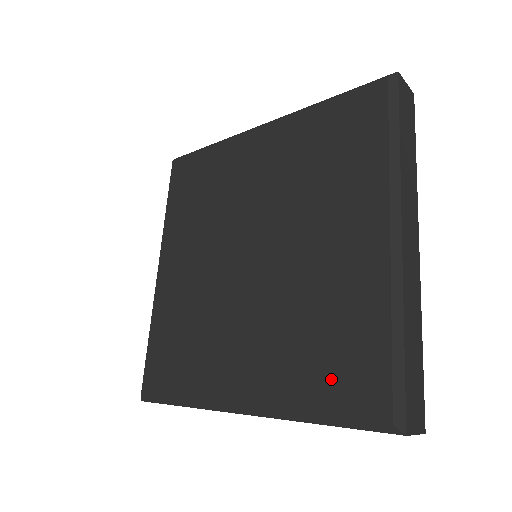
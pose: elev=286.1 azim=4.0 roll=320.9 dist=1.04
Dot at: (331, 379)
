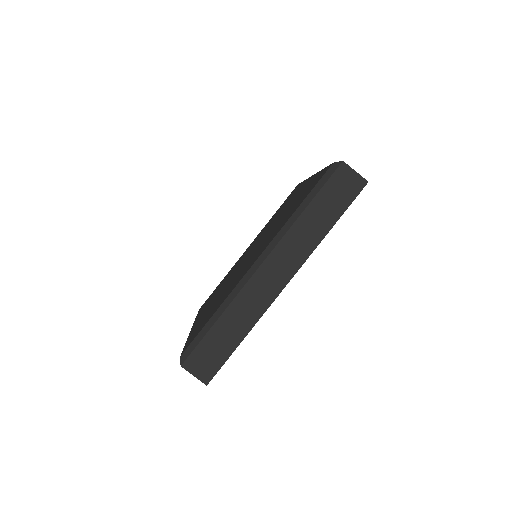
Dot at: (198, 327)
